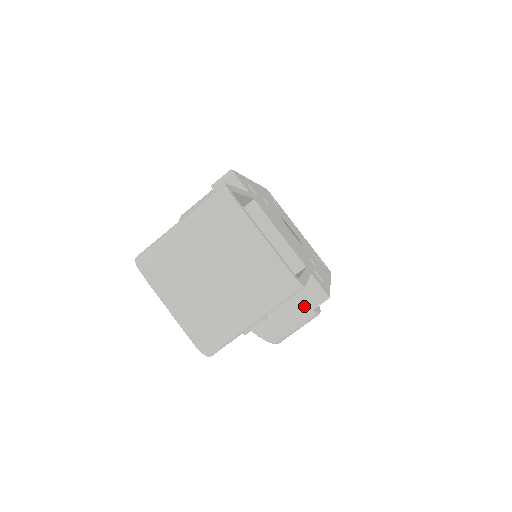
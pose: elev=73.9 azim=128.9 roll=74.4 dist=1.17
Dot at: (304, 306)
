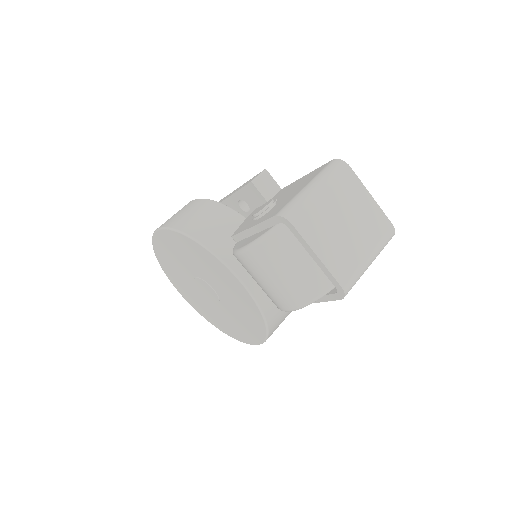
Dot at: occluded
